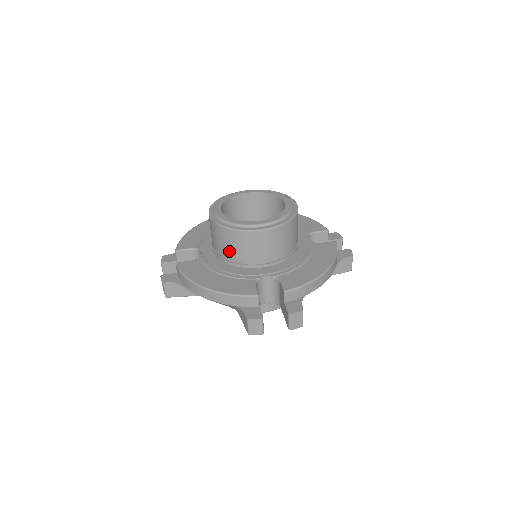
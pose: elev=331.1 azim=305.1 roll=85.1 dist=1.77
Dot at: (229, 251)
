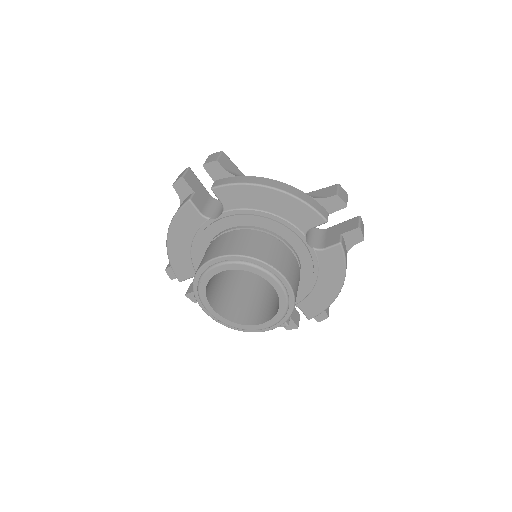
Dot at: occluded
